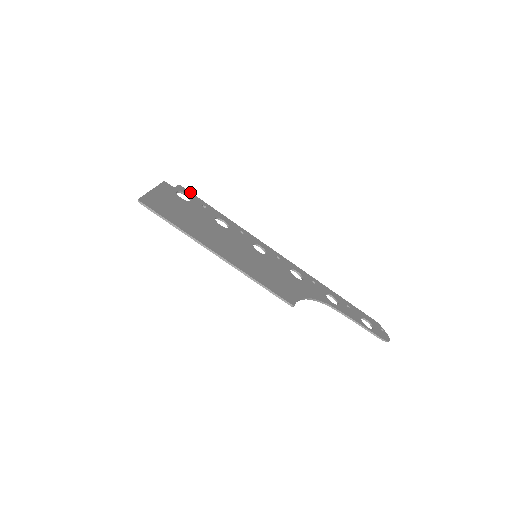
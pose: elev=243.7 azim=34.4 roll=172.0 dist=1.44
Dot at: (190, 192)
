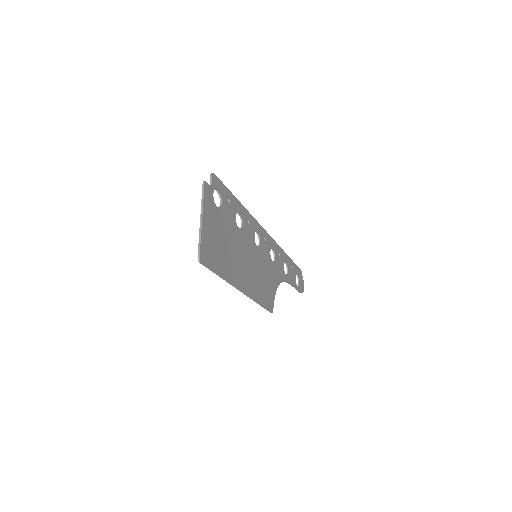
Dot at: (219, 180)
